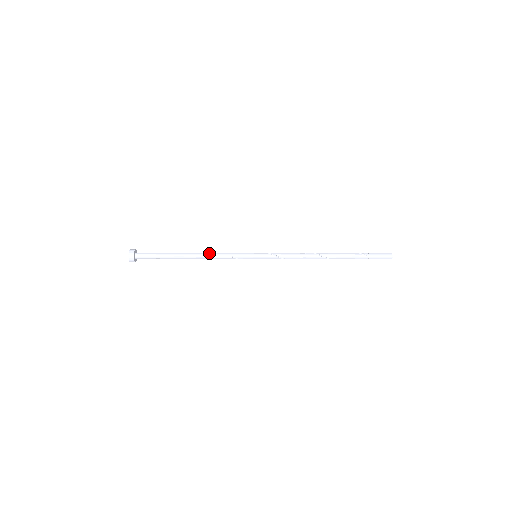
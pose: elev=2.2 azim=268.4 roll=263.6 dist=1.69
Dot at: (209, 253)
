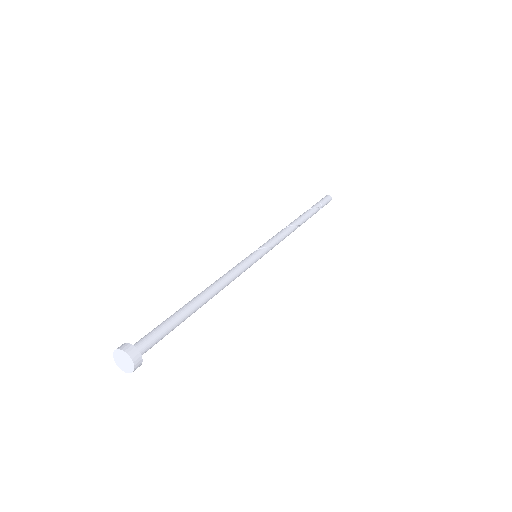
Dot at: (222, 285)
